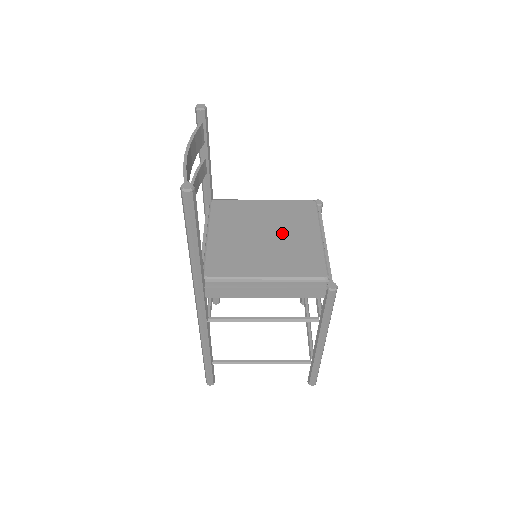
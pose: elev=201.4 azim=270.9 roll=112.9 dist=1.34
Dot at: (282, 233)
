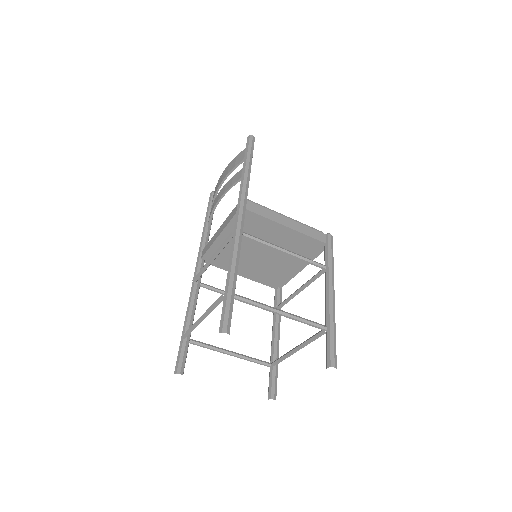
Dot at: occluded
